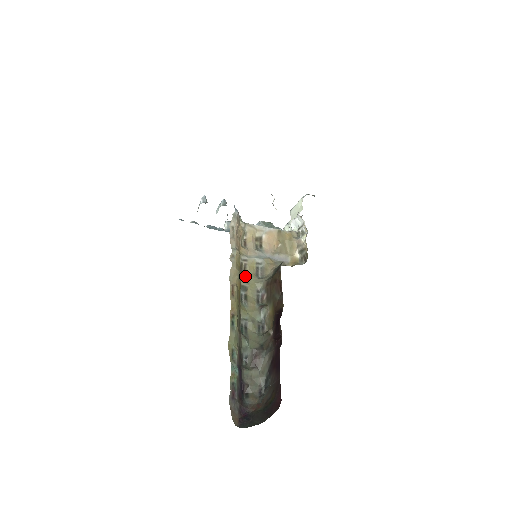
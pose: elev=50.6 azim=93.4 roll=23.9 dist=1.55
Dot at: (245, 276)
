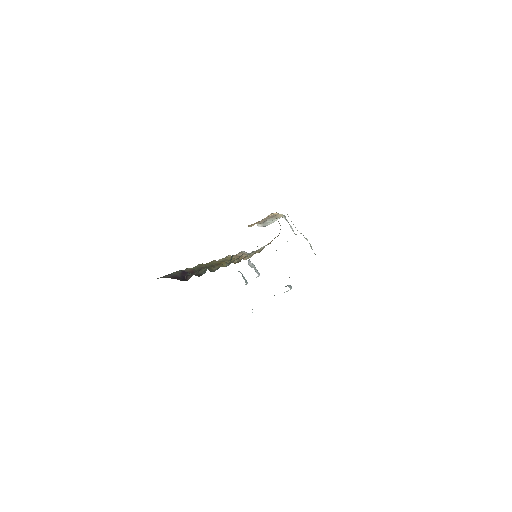
Dot at: occluded
